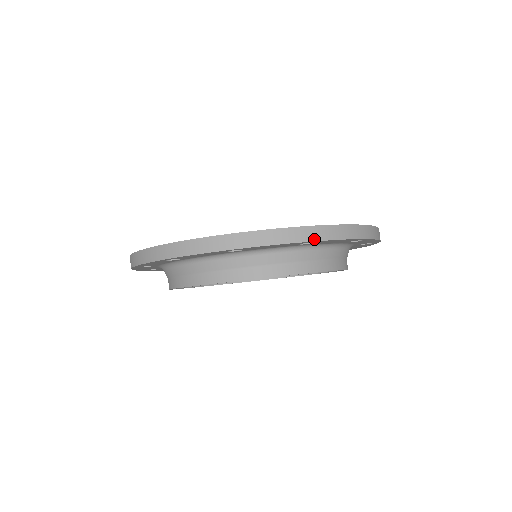
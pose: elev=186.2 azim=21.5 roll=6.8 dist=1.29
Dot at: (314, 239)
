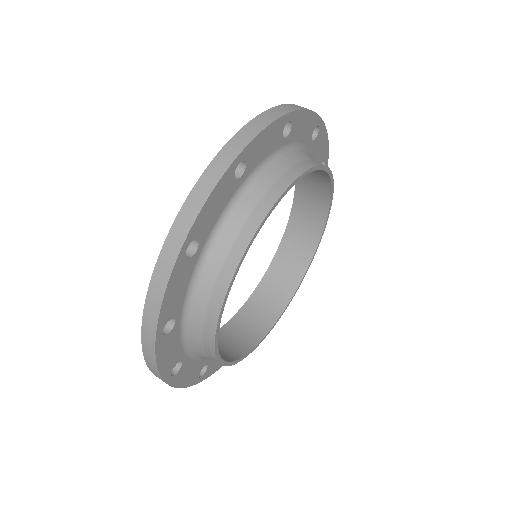
Dot at: (179, 248)
